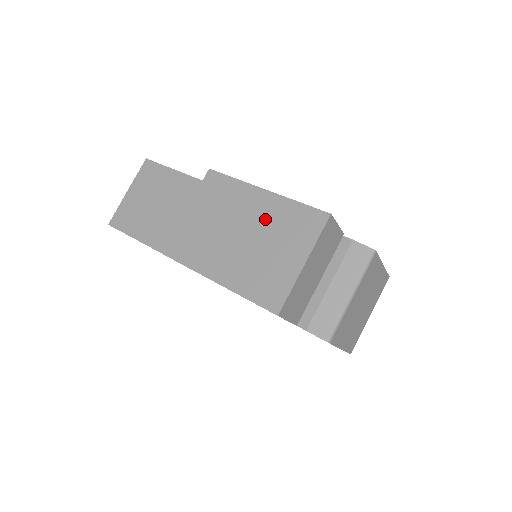
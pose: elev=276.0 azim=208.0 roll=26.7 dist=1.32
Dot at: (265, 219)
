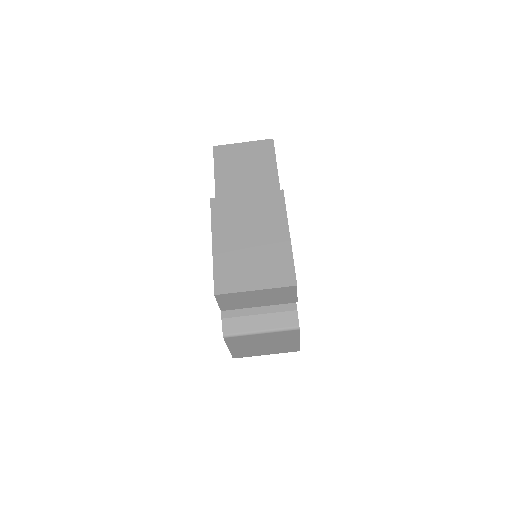
Dot at: (270, 247)
